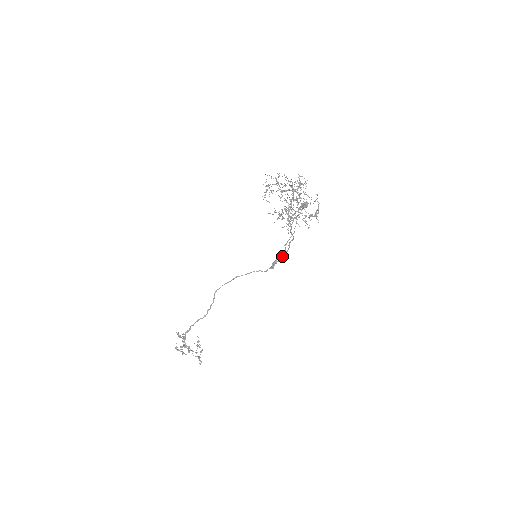
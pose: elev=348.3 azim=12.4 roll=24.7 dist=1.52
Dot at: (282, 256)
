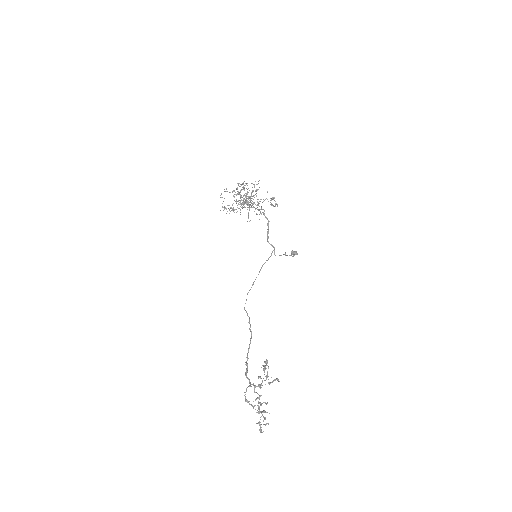
Dot at: occluded
